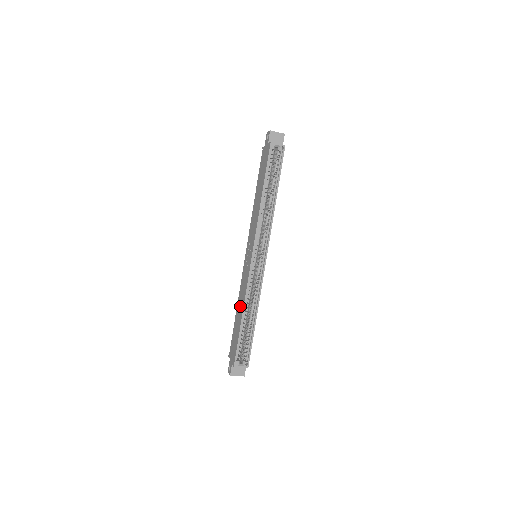
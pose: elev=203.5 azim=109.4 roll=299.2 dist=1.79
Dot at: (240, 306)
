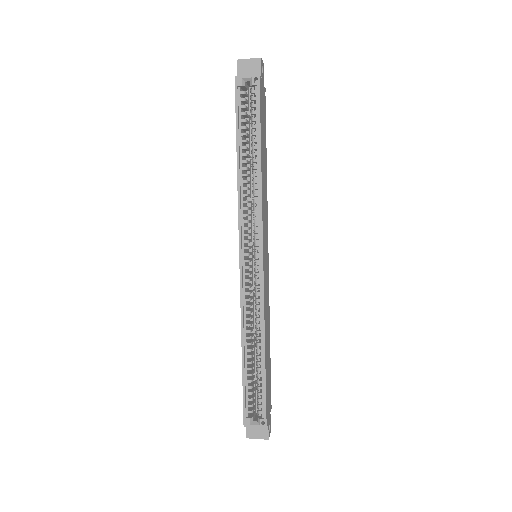
Dot at: occluded
